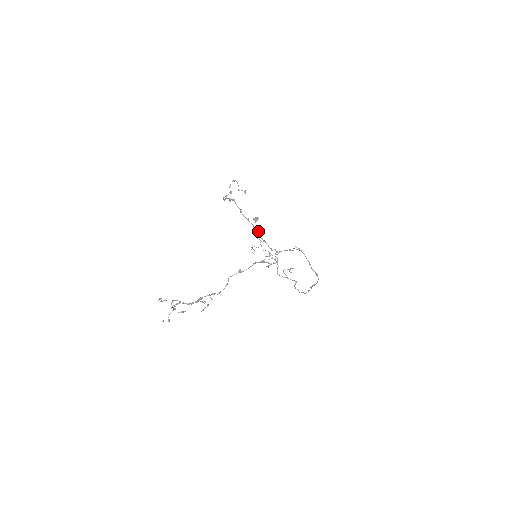
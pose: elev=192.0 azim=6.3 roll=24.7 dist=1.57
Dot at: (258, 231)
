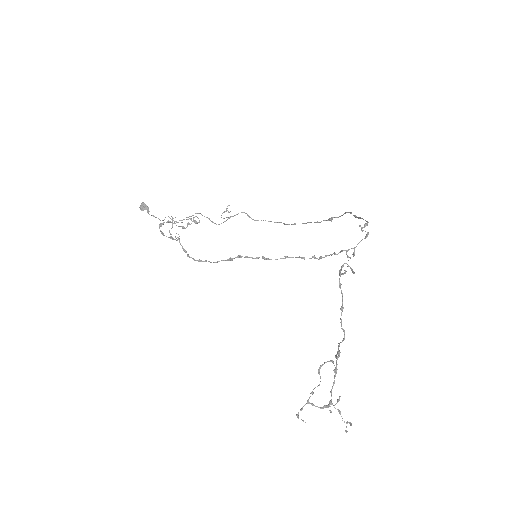
Dot at: (313, 257)
